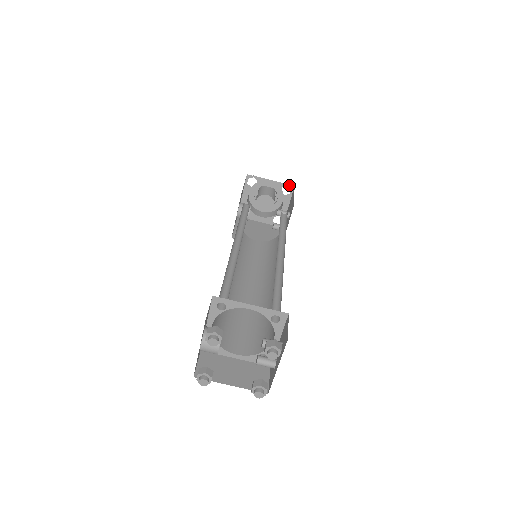
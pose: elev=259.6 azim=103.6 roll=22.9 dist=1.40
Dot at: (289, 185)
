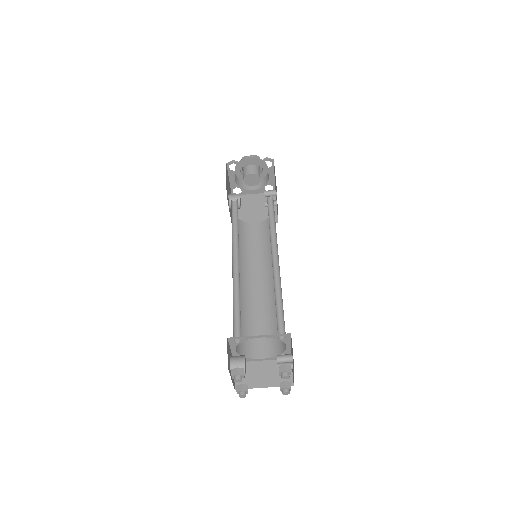
Dot at: (268, 160)
